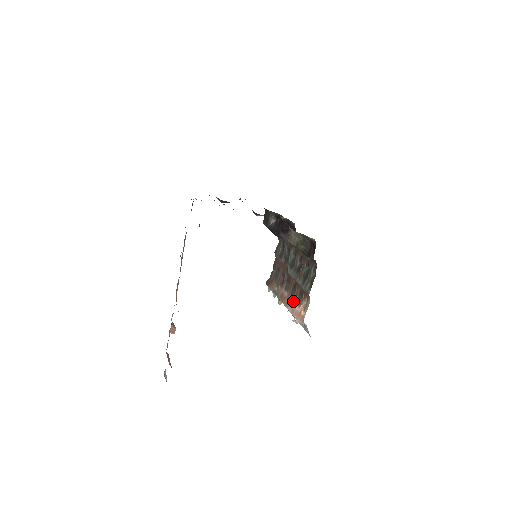
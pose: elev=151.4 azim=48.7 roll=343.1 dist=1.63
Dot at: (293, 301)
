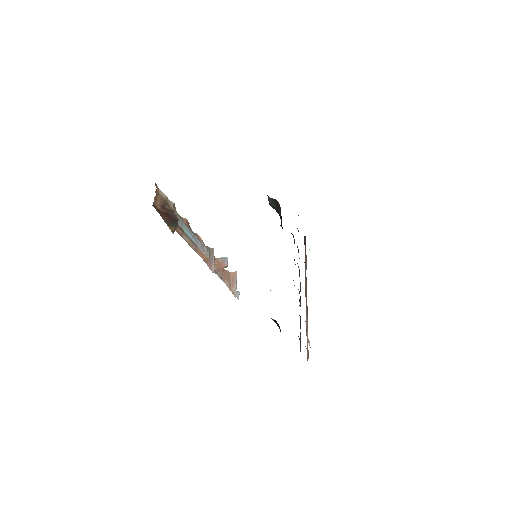
Dot at: occluded
